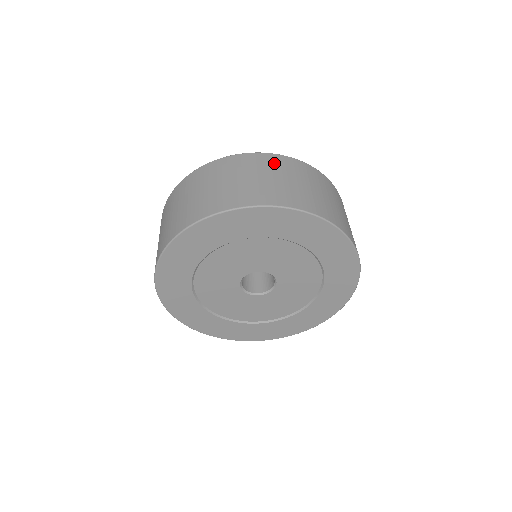
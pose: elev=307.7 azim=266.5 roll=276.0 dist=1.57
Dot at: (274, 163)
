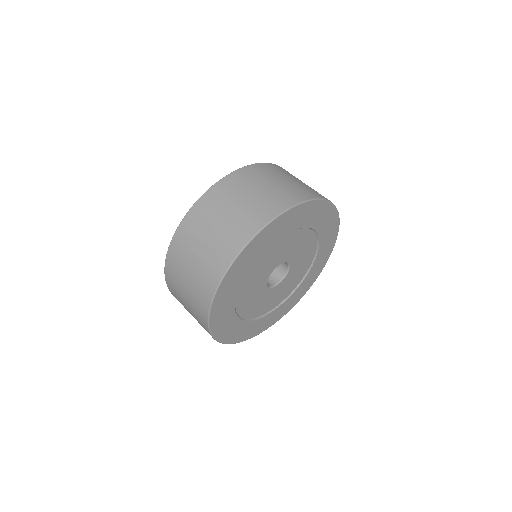
Dot at: (231, 187)
